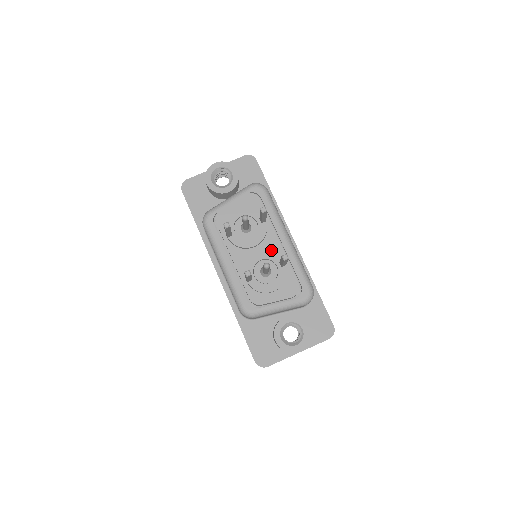
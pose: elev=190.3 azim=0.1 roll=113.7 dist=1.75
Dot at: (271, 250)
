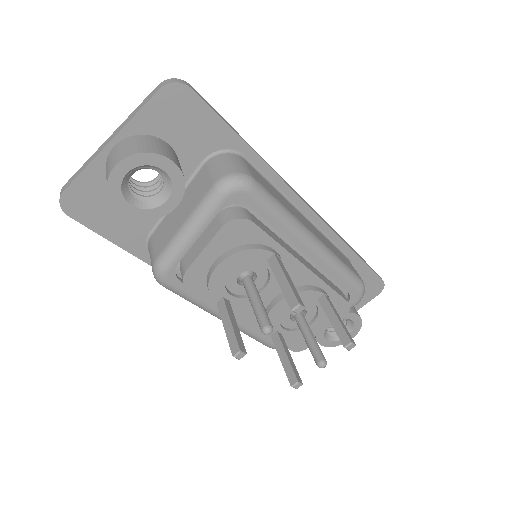
Dot at: (297, 285)
